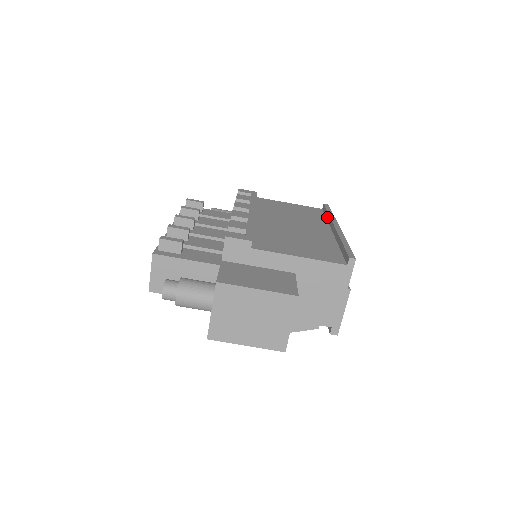
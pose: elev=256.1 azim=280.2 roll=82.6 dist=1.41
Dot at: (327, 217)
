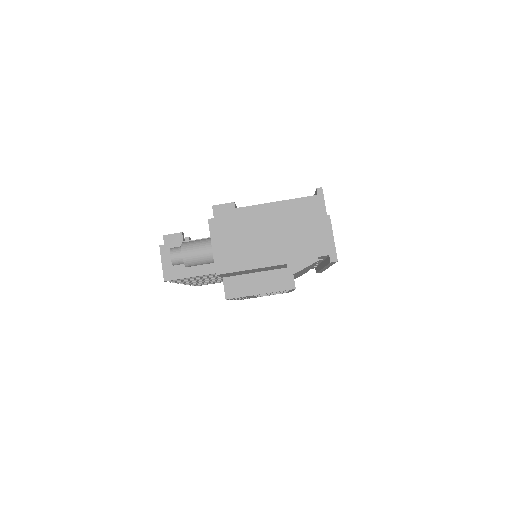
Dot at: occluded
